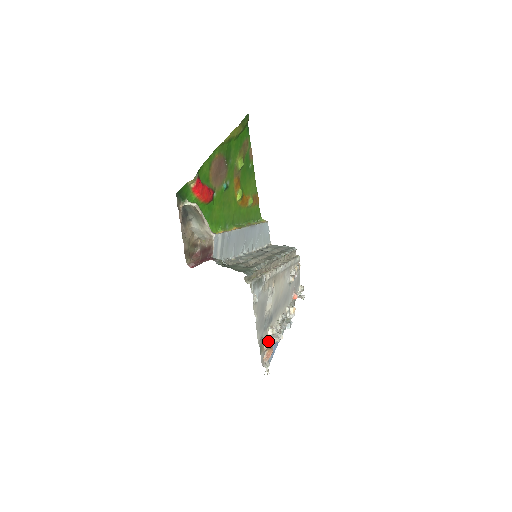
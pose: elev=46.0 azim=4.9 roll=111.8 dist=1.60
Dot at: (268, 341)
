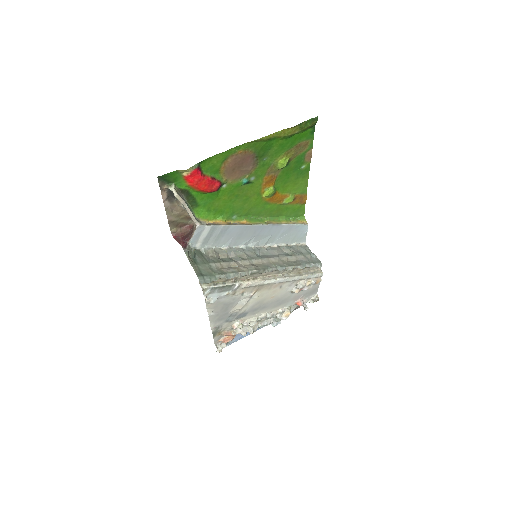
Dot at: (232, 329)
